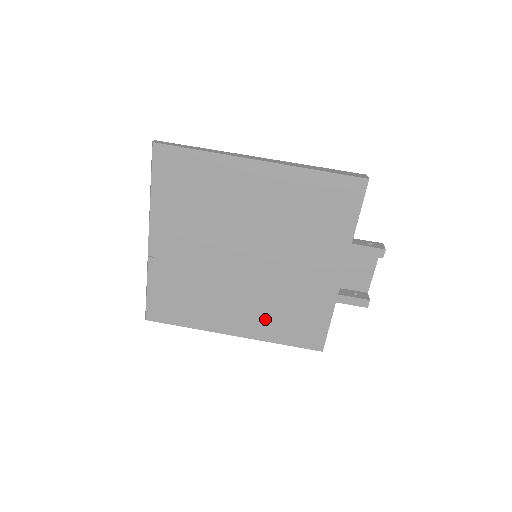
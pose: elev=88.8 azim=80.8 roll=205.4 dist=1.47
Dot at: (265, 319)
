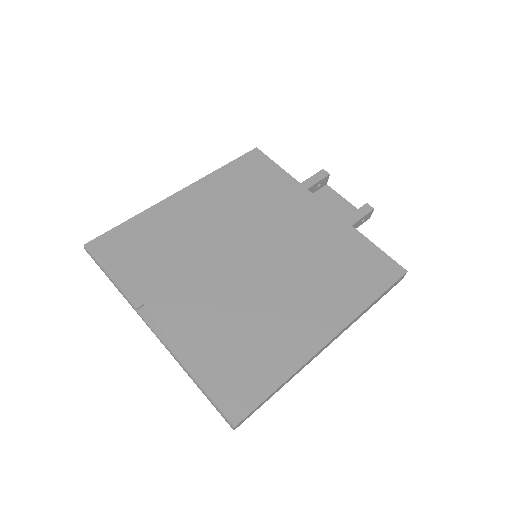
Dot at: (331, 293)
